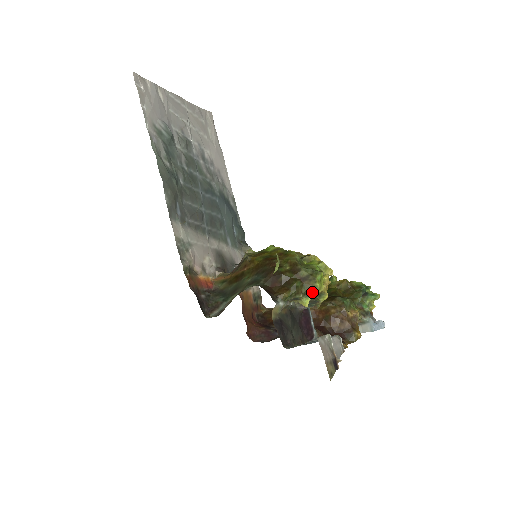
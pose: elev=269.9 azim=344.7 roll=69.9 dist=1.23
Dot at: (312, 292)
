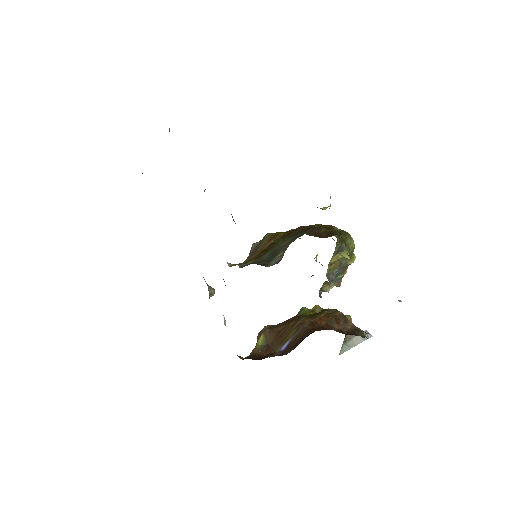
Dot at: (350, 244)
